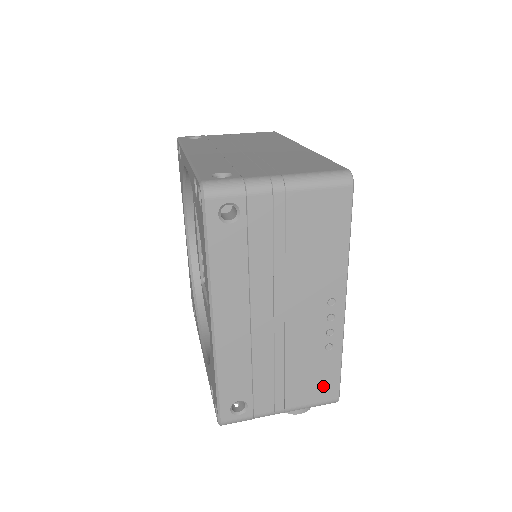
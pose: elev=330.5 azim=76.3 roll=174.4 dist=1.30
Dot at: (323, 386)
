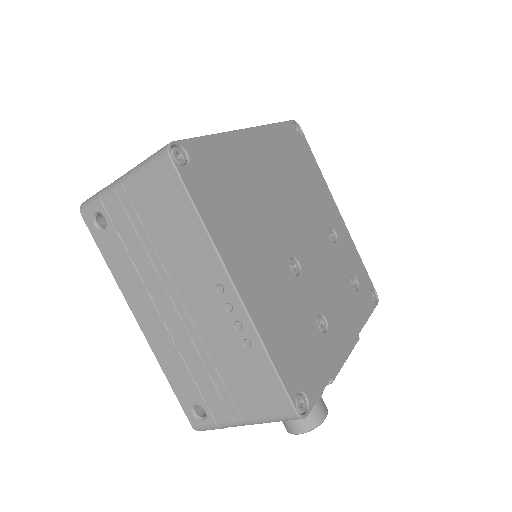
Dot at: (268, 394)
